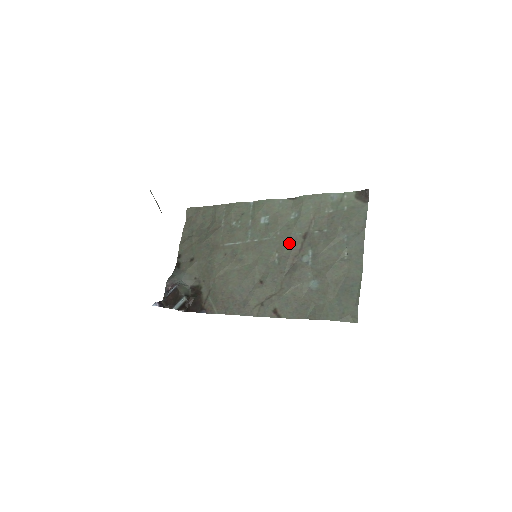
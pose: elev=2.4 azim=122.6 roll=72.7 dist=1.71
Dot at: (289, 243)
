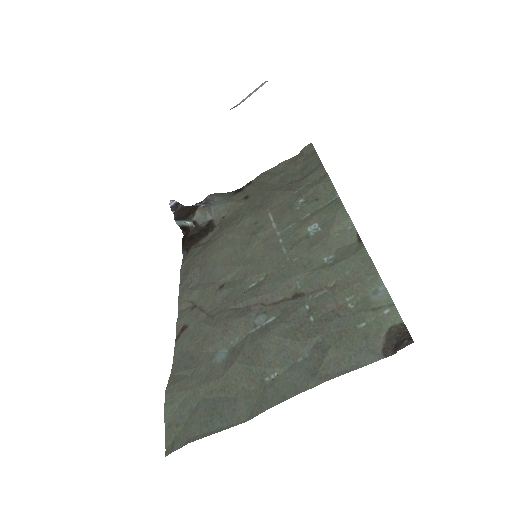
Dot at: (280, 282)
